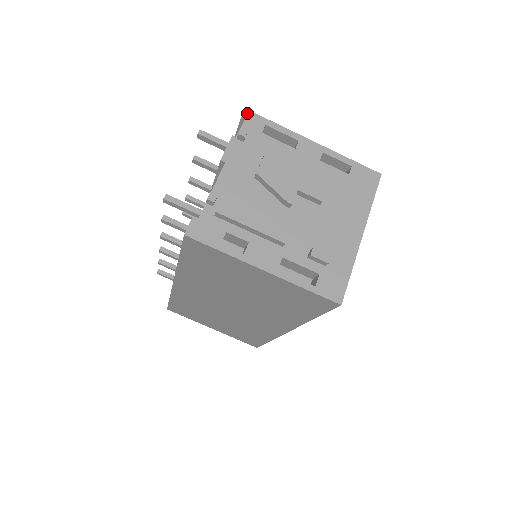
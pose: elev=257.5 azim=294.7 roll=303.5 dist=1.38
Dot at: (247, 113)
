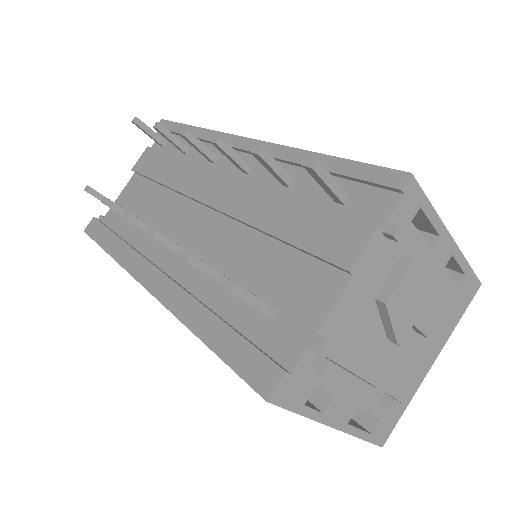
Dot at: (410, 182)
